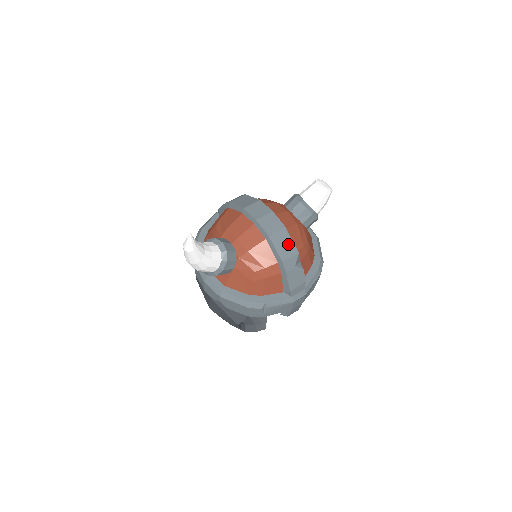
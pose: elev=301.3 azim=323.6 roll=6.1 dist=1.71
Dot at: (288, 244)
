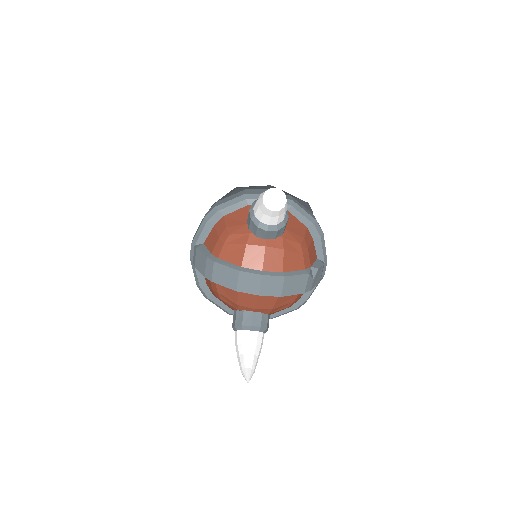
Dot at: (297, 281)
